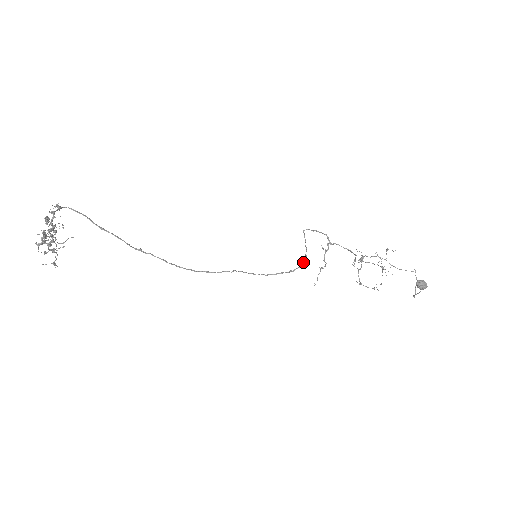
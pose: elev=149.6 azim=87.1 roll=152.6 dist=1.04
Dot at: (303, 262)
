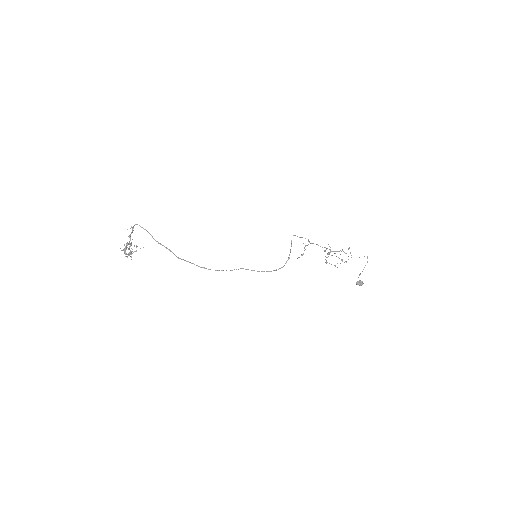
Dot at: occluded
